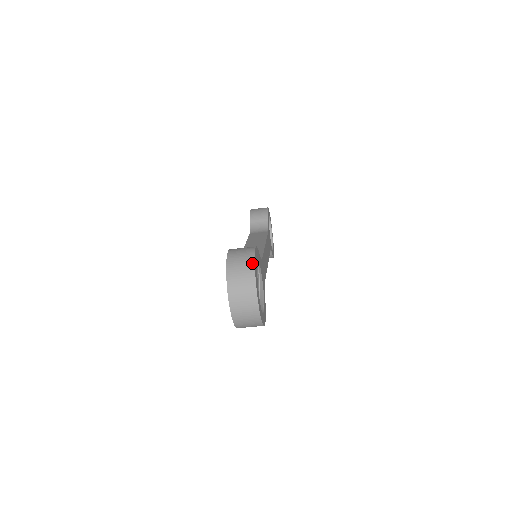
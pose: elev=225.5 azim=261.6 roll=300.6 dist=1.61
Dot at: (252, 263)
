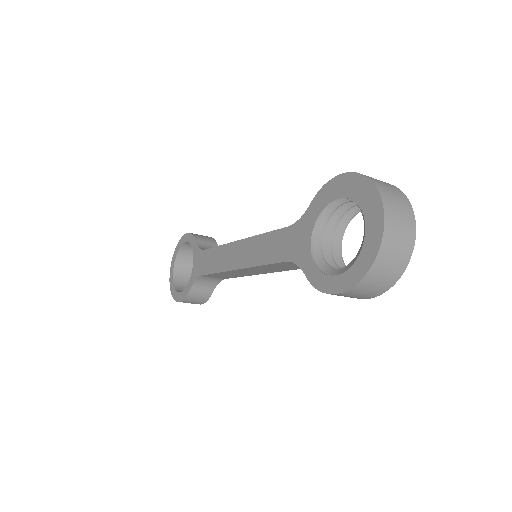
Dot at: (395, 186)
